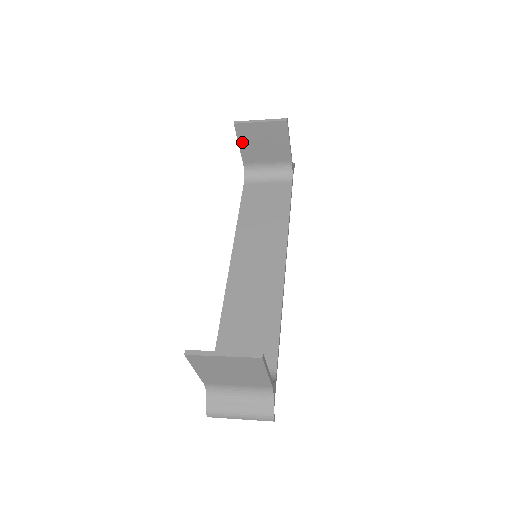
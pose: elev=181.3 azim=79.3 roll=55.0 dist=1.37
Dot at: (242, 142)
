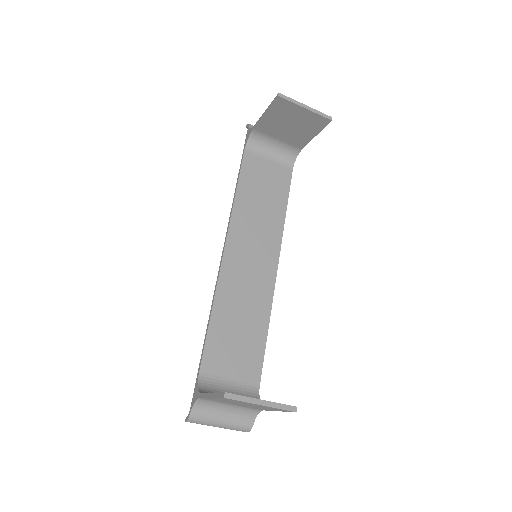
Dot at: (270, 113)
